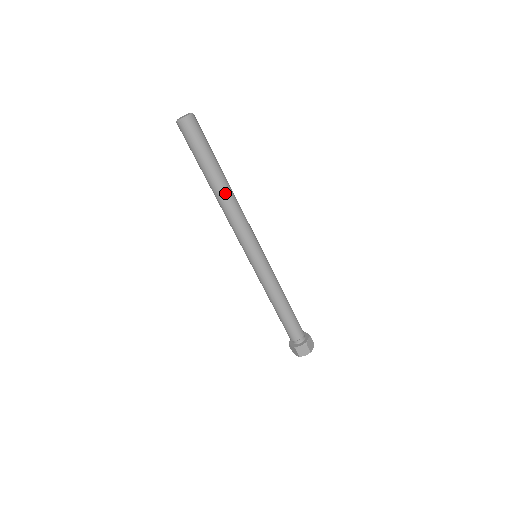
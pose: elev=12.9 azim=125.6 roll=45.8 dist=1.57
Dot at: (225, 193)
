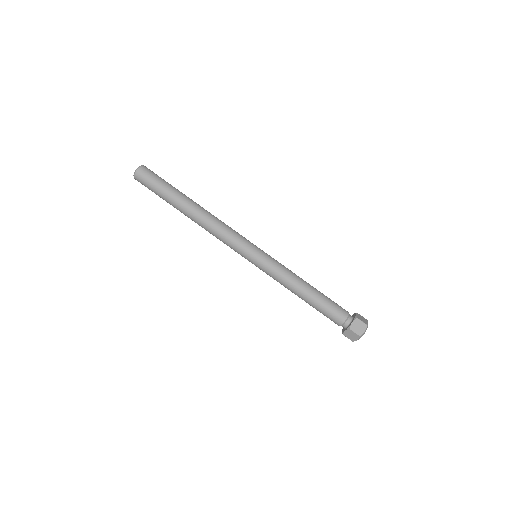
Dot at: (193, 216)
